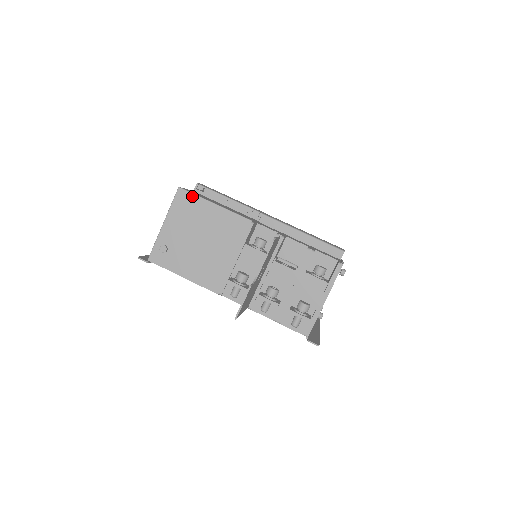
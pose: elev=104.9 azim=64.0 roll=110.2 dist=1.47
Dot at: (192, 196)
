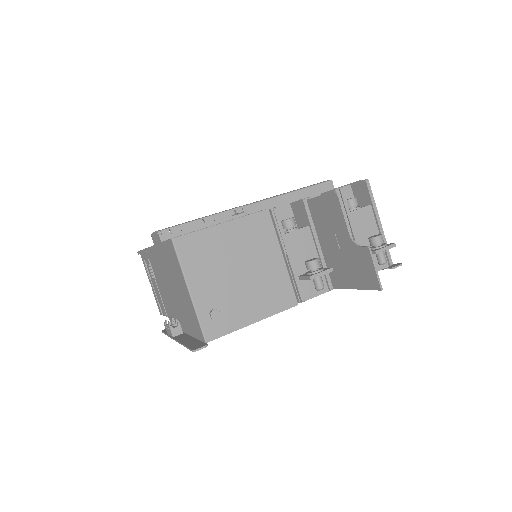
Dot at: (194, 235)
